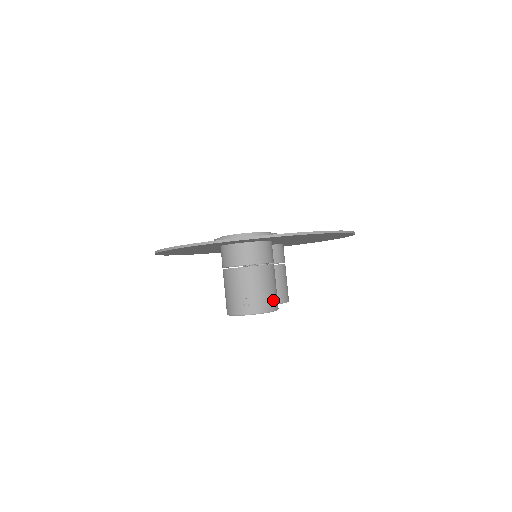
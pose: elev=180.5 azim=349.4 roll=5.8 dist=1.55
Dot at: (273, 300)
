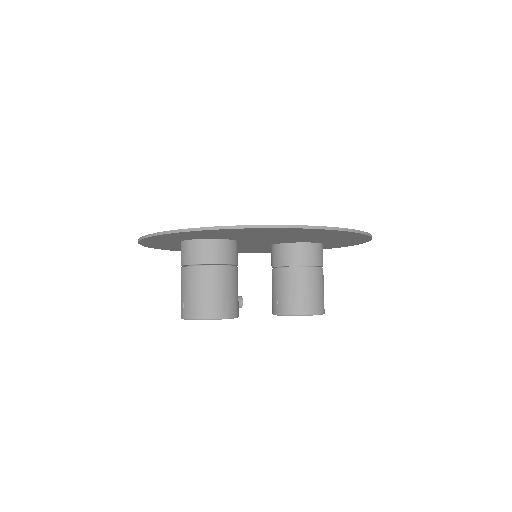
Dot at: (208, 307)
